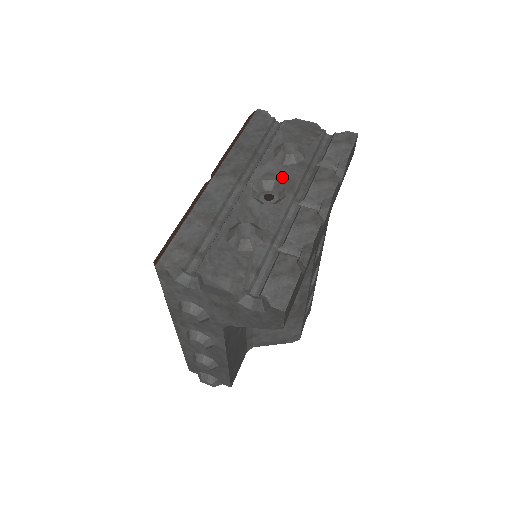
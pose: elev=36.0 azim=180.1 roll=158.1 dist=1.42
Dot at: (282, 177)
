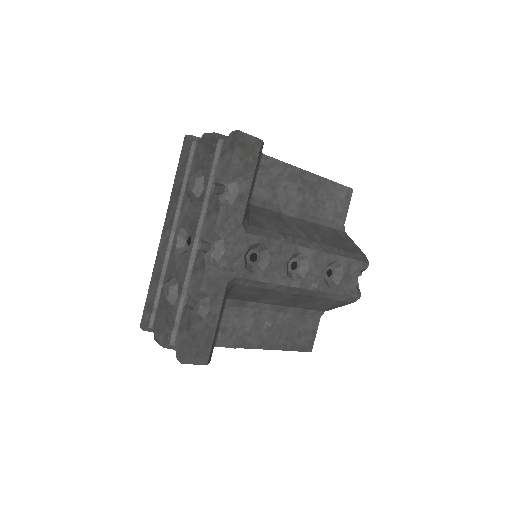
Dot at: (191, 219)
